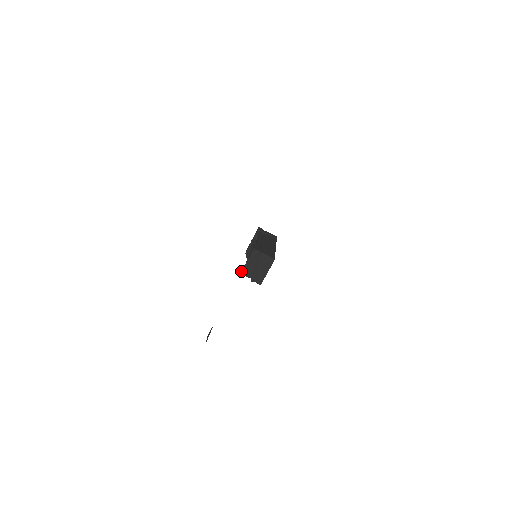
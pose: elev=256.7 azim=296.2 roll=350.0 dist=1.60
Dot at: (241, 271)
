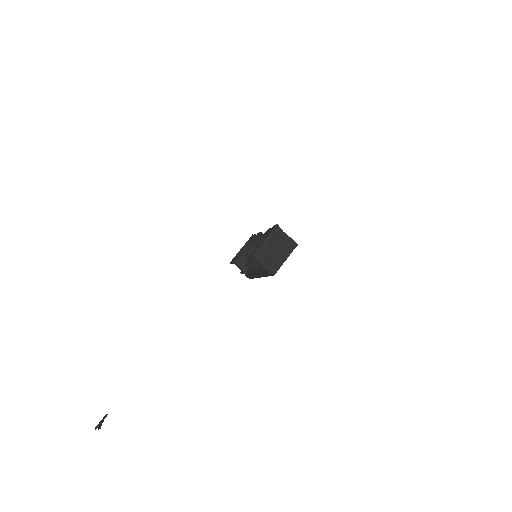
Dot at: (254, 251)
